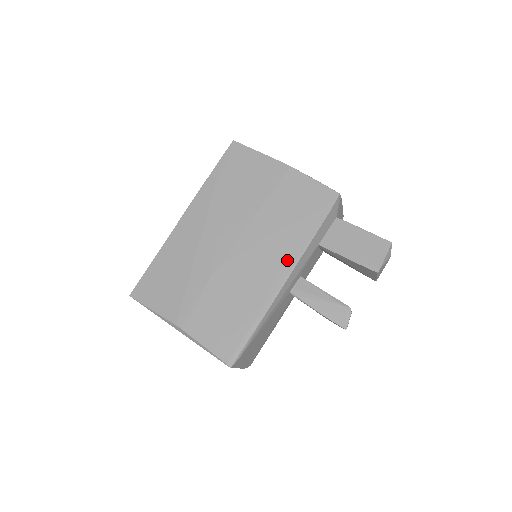
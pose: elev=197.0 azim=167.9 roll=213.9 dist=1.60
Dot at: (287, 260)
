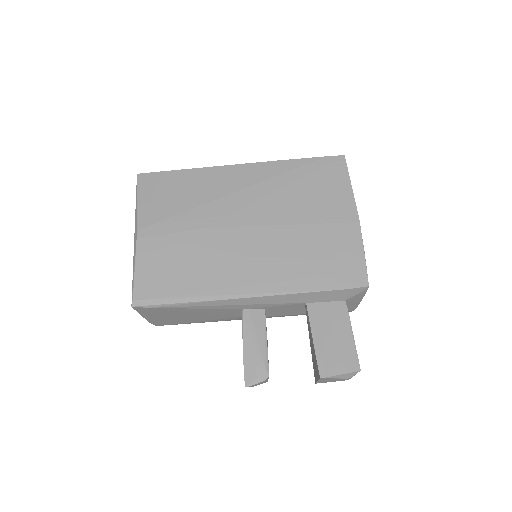
Dot at: (268, 284)
